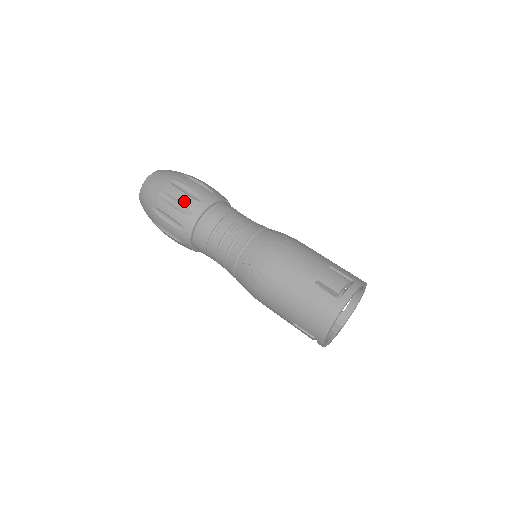
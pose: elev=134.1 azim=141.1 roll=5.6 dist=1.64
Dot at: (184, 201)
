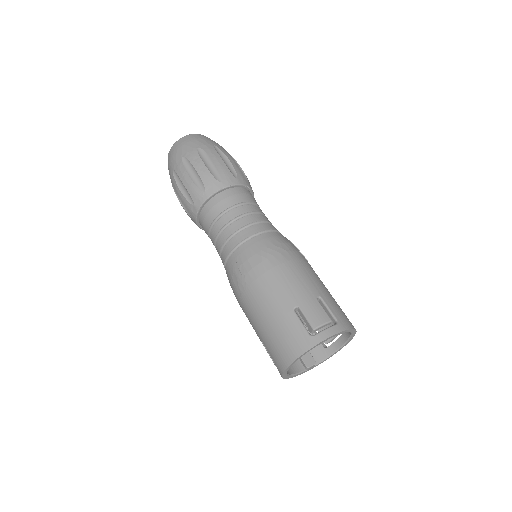
Dot at: (202, 174)
